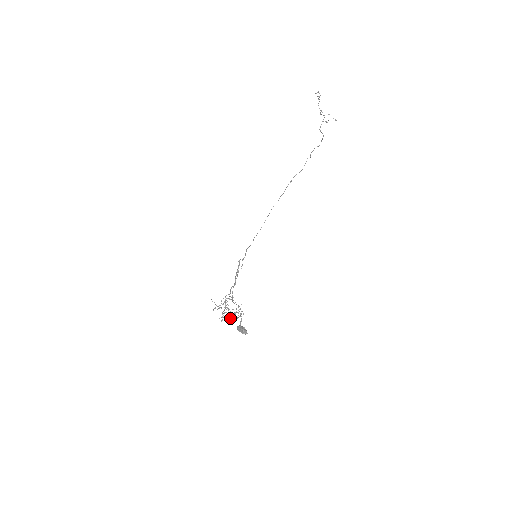
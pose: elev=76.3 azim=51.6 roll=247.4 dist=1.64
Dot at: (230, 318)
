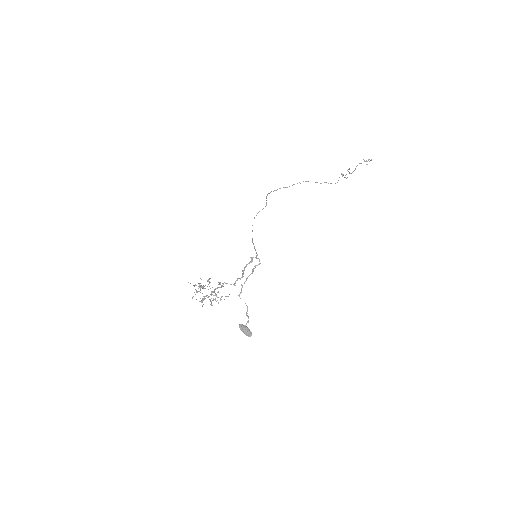
Dot at: occluded
